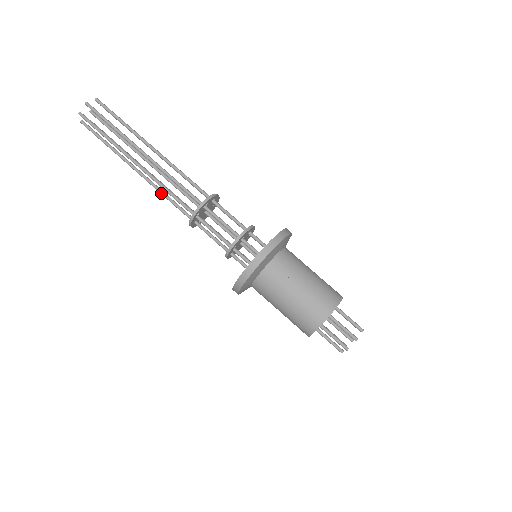
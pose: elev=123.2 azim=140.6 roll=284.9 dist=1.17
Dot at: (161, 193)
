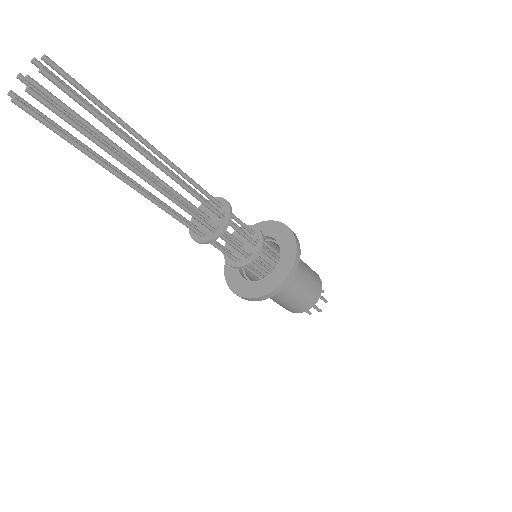
Dot at: occluded
